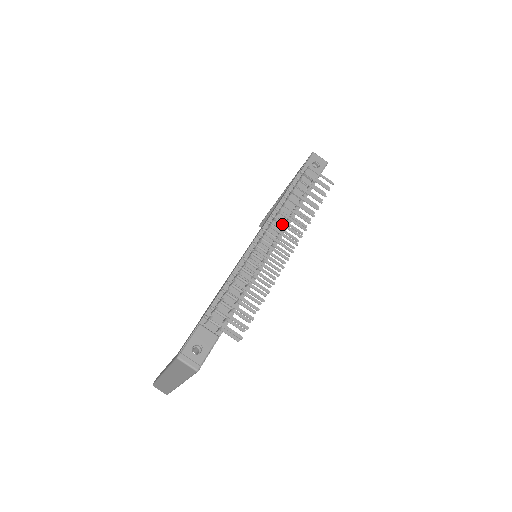
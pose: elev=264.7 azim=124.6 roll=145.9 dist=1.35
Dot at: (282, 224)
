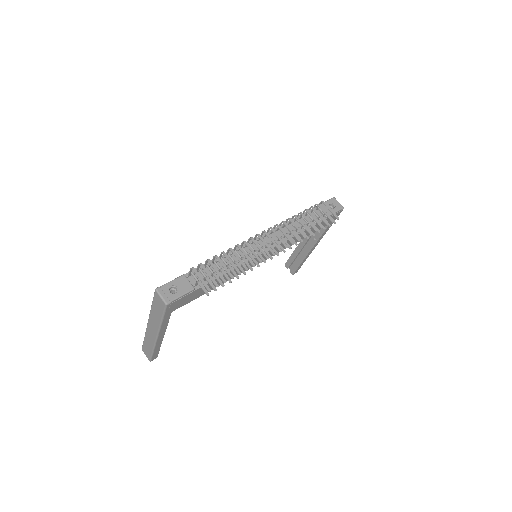
Dot at: (281, 229)
